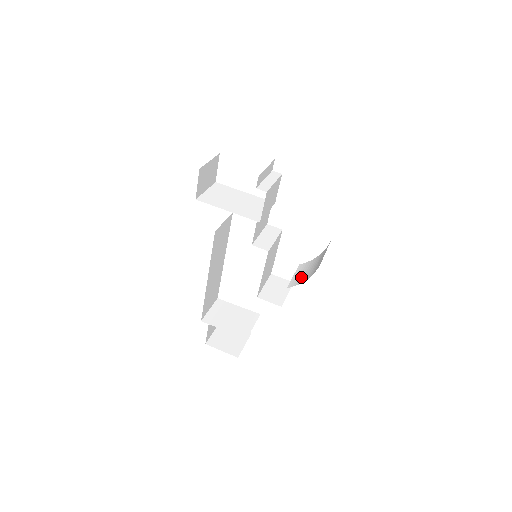
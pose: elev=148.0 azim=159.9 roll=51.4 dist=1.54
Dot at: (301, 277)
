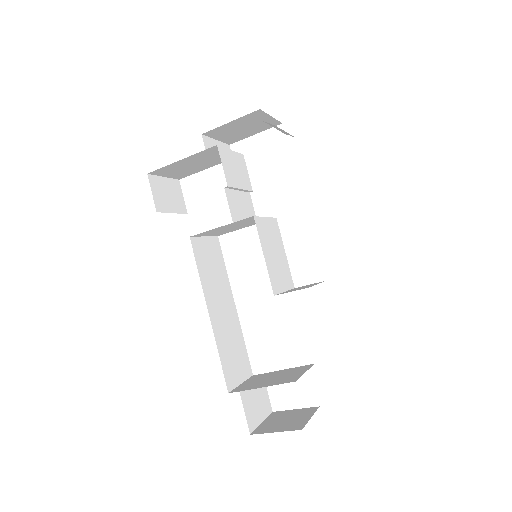
Dot at: occluded
